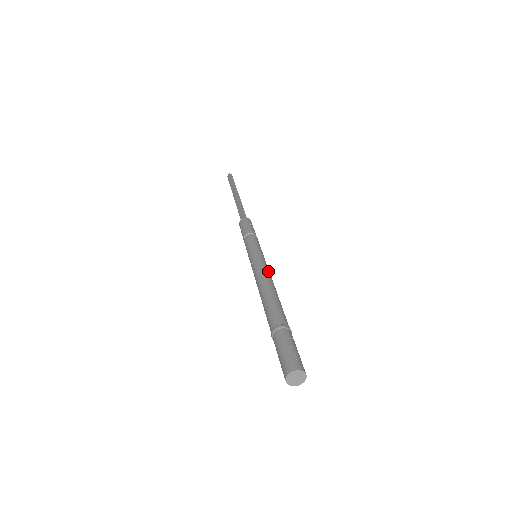
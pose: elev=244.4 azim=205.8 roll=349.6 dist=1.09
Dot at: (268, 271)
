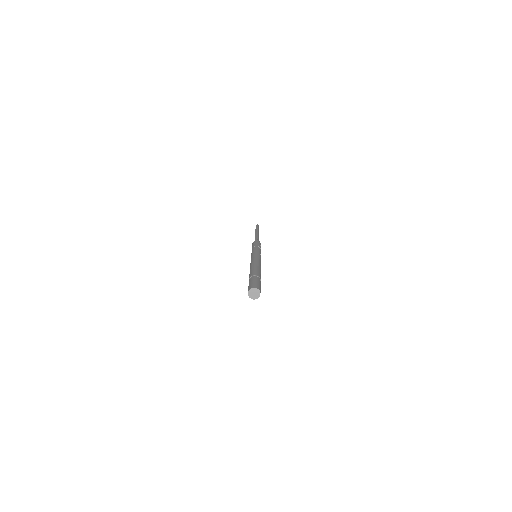
Dot at: (255, 258)
